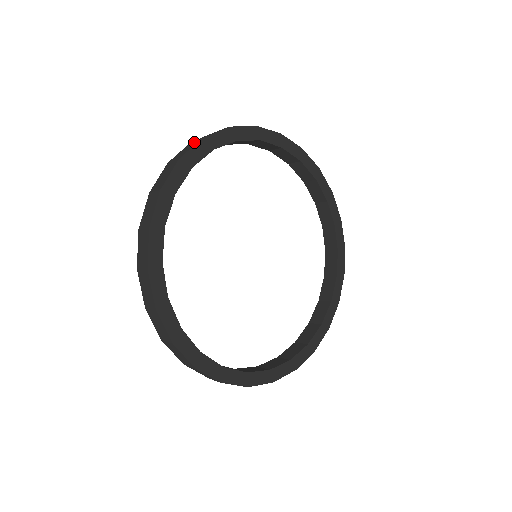
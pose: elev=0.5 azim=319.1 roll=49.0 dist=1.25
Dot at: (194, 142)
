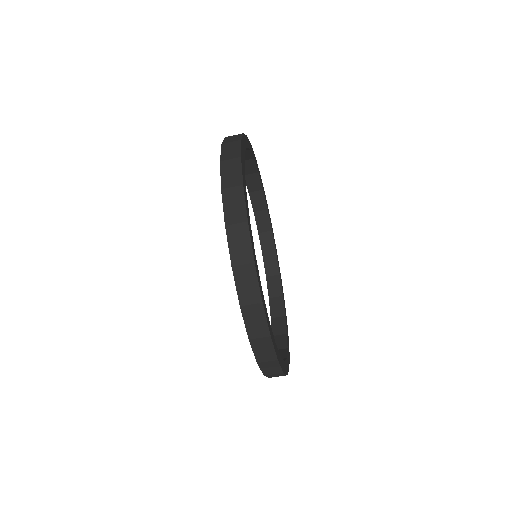
Dot at: (232, 143)
